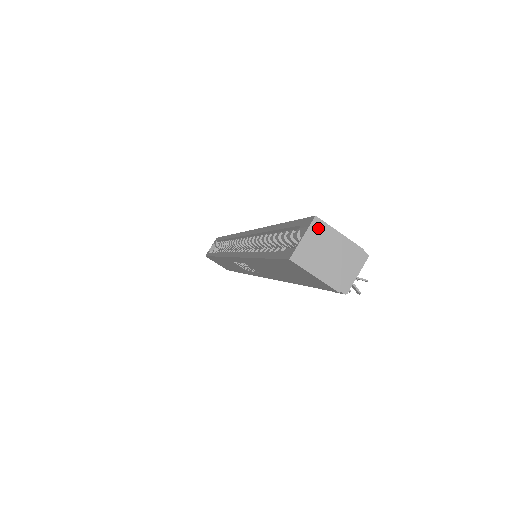
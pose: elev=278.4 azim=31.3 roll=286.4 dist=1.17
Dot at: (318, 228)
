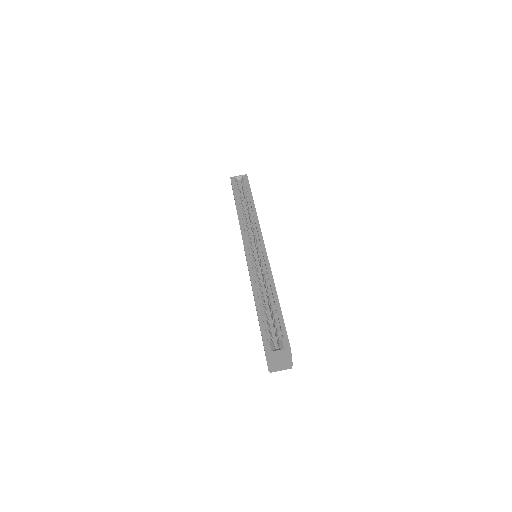
Dot at: (287, 352)
